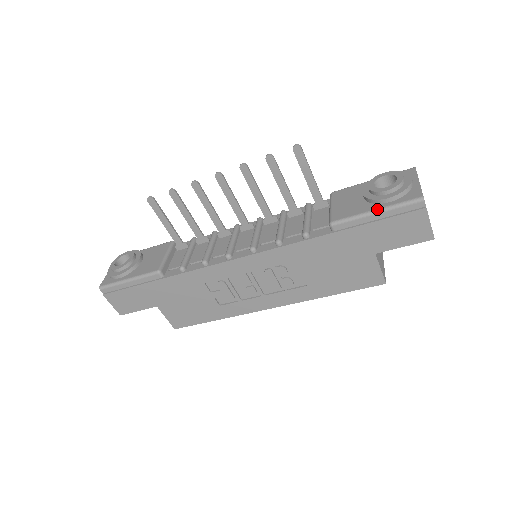
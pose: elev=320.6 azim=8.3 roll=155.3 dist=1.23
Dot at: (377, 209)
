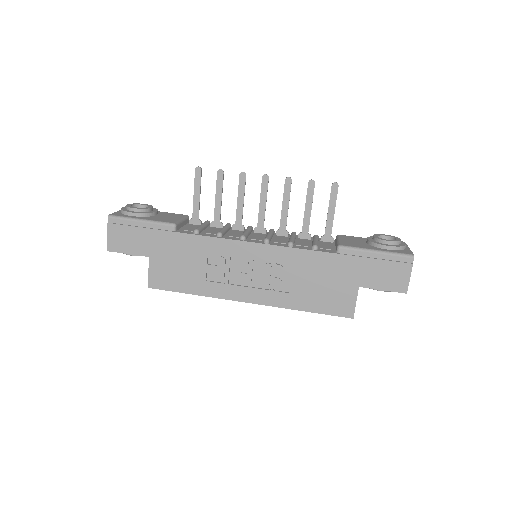
Dot at: (378, 250)
